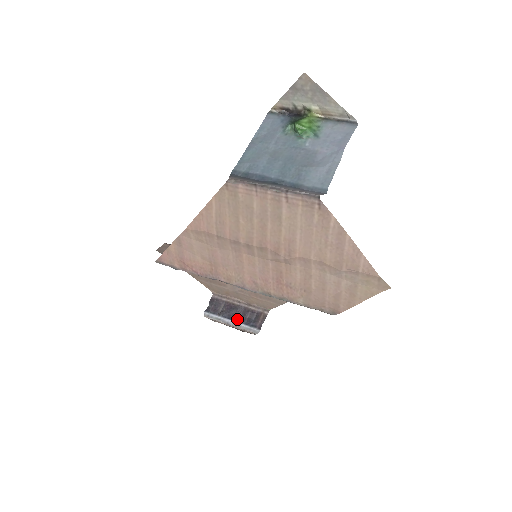
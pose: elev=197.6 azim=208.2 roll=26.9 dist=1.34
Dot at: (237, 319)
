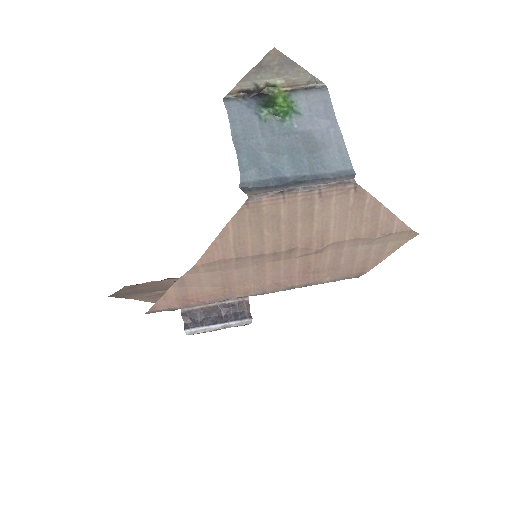
Dot at: (223, 320)
